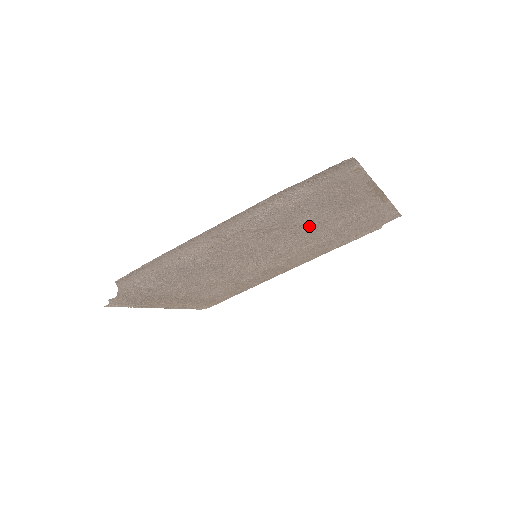
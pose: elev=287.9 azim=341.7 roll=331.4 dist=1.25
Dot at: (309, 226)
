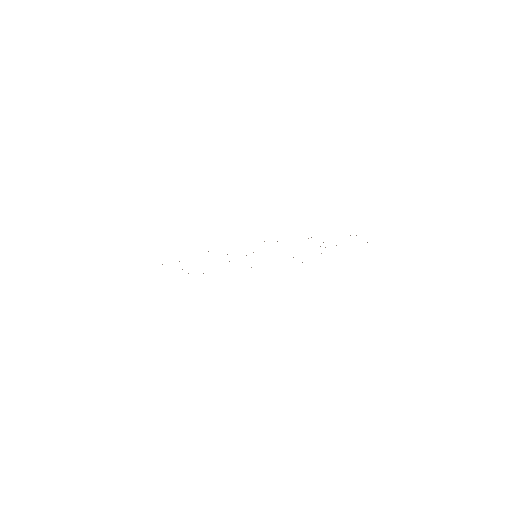
Dot at: occluded
